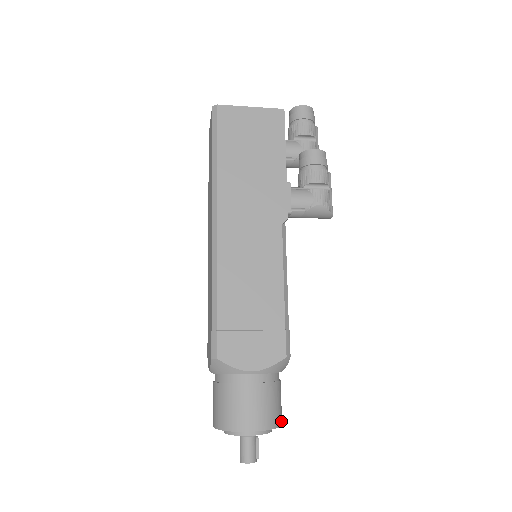
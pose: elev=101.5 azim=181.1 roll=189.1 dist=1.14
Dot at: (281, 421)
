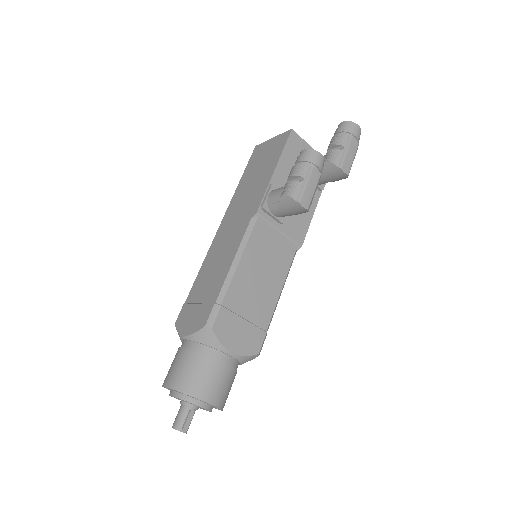
Dot at: (200, 395)
